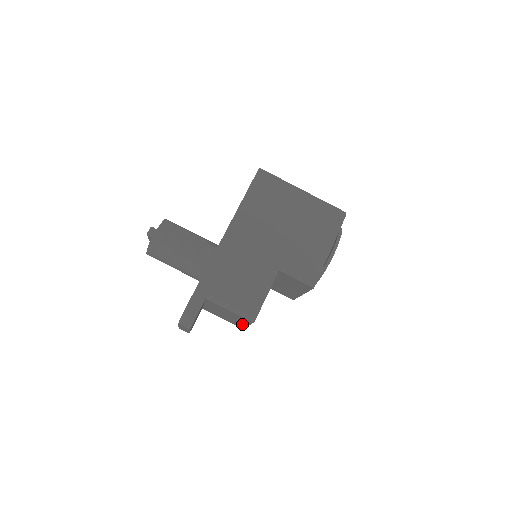
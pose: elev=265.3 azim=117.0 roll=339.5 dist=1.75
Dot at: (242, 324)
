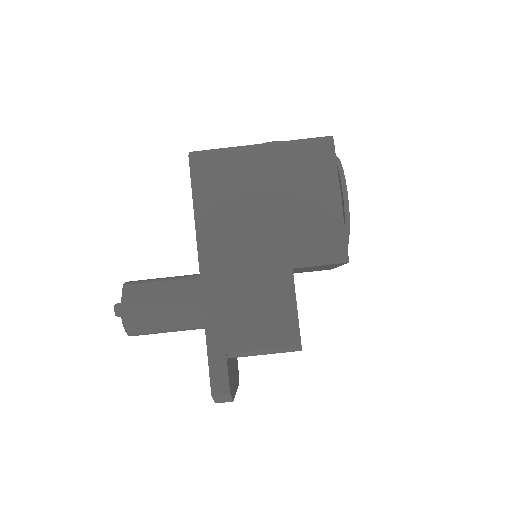
Dot at: occluded
